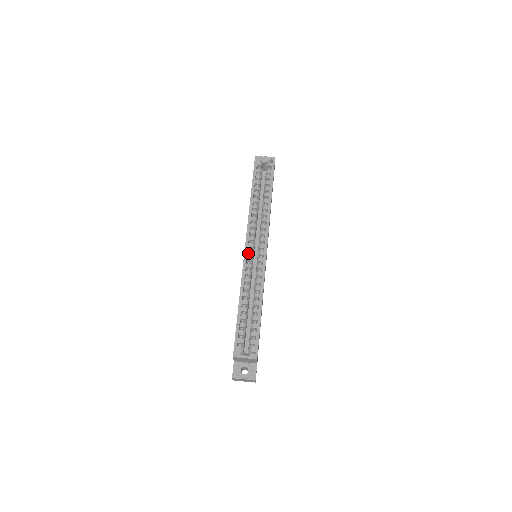
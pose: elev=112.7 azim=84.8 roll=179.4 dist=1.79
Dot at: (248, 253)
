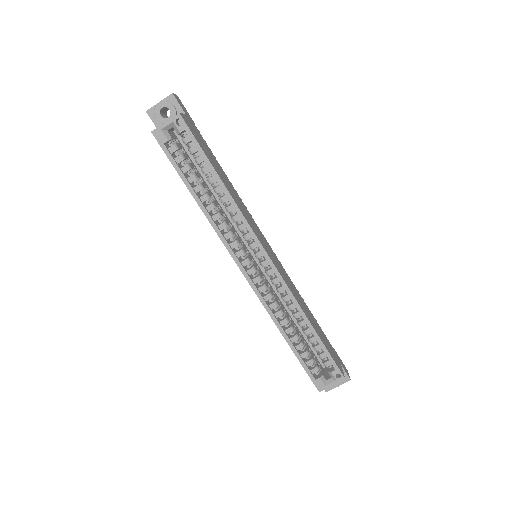
Dot at: (250, 275)
